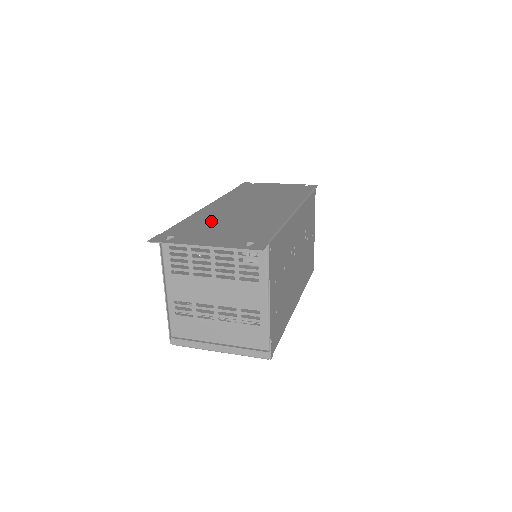
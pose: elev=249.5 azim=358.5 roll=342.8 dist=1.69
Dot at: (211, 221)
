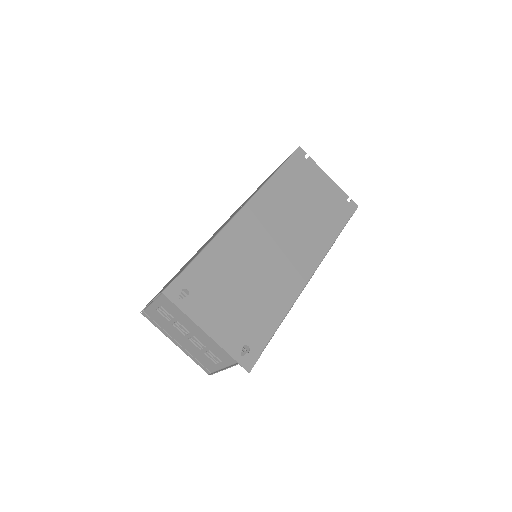
Dot at: (232, 266)
